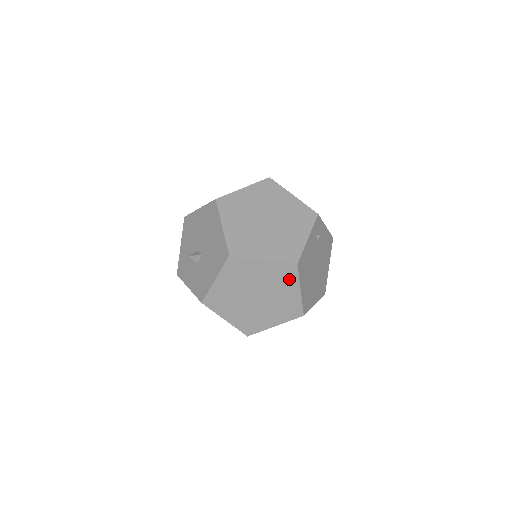
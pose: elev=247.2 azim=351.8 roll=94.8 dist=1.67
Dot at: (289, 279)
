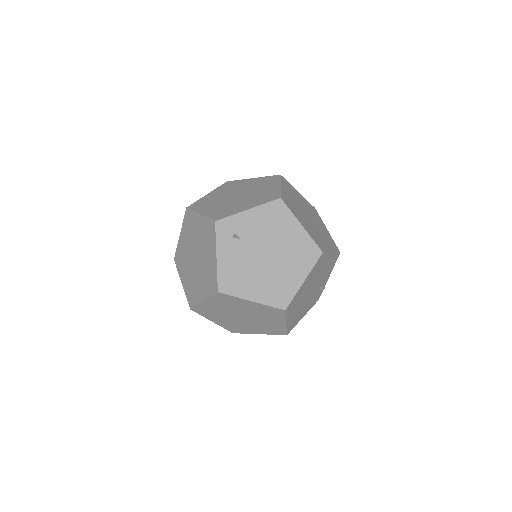
Dot at: (233, 300)
